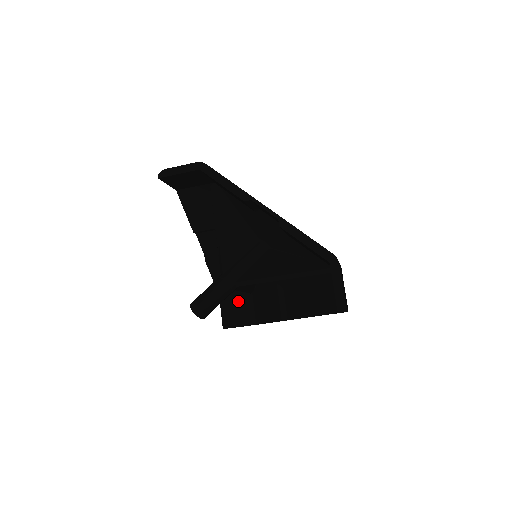
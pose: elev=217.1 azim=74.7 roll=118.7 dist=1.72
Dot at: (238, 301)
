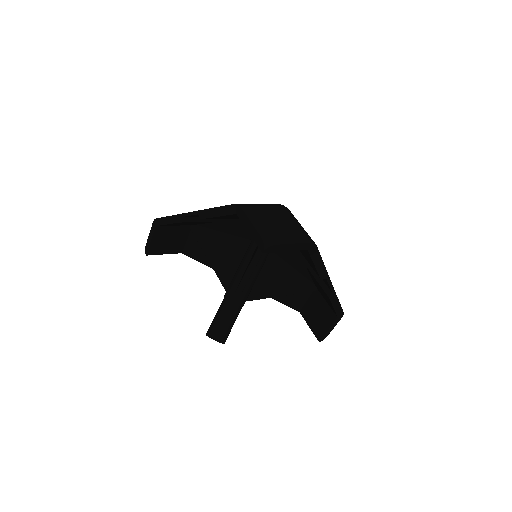
Dot at: (313, 306)
